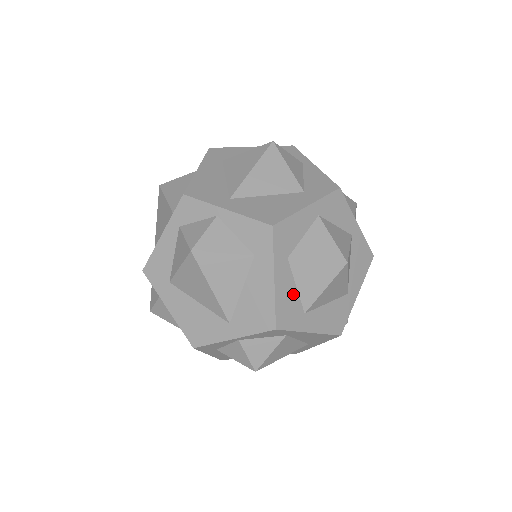
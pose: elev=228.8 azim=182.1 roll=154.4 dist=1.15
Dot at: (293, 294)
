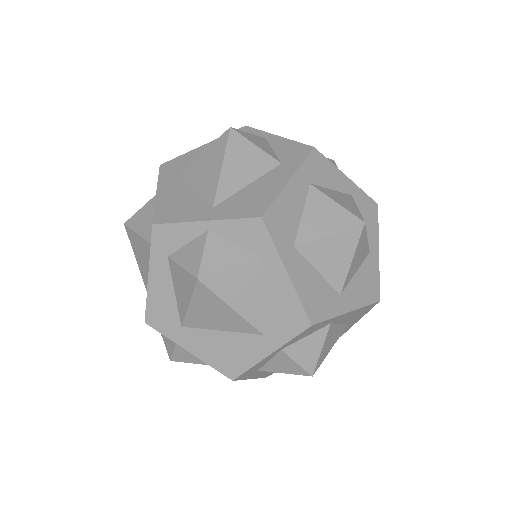
Dot at: (295, 215)
